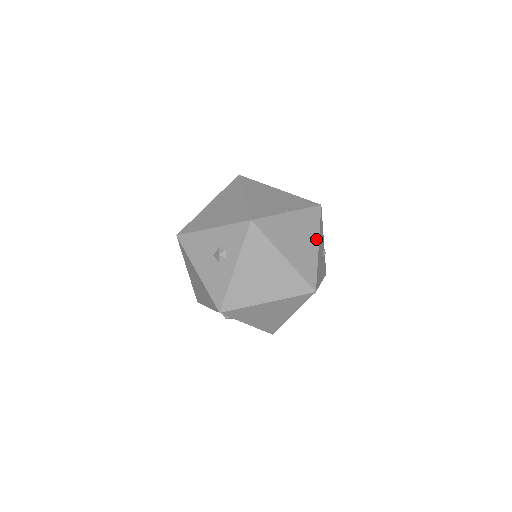
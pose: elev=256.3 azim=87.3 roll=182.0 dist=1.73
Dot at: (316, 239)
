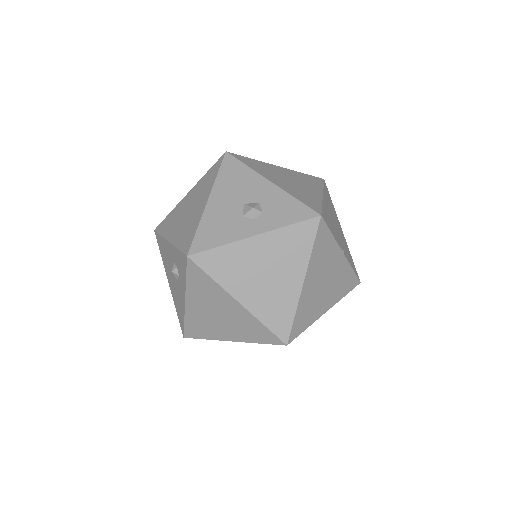
Dot at: (332, 303)
